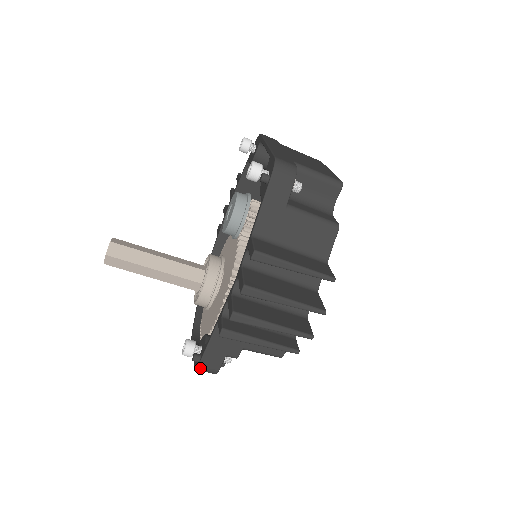
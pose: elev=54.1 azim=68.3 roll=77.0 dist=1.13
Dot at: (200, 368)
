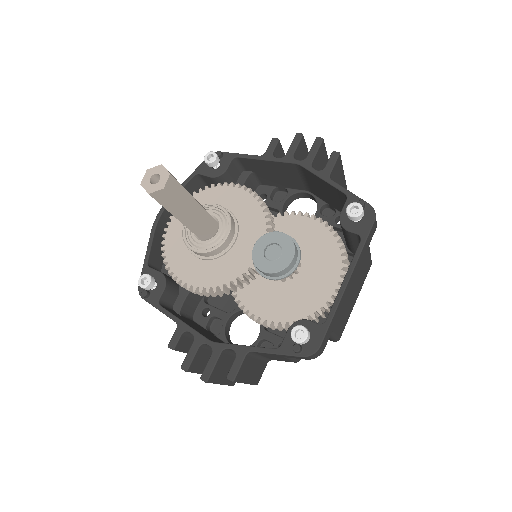
Dot at: (142, 297)
